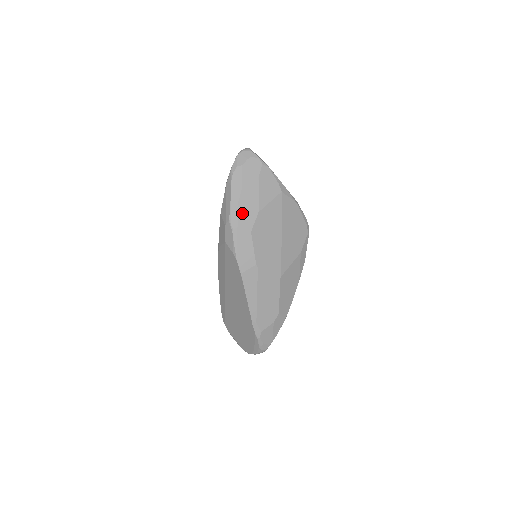
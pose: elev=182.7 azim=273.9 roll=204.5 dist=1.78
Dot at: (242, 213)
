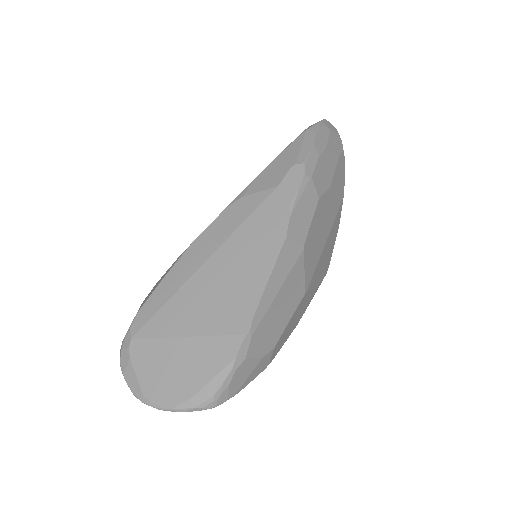
Dot at: (319, 170)
